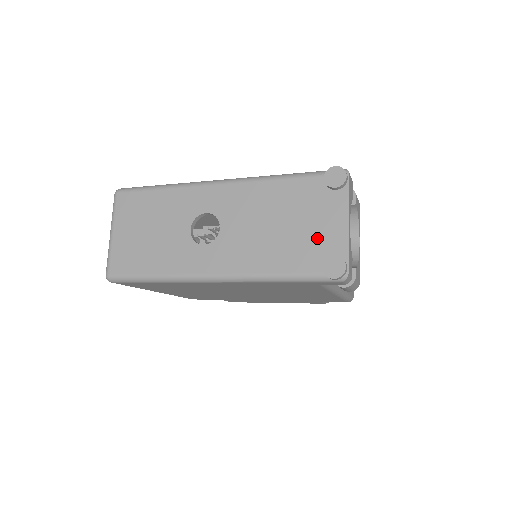
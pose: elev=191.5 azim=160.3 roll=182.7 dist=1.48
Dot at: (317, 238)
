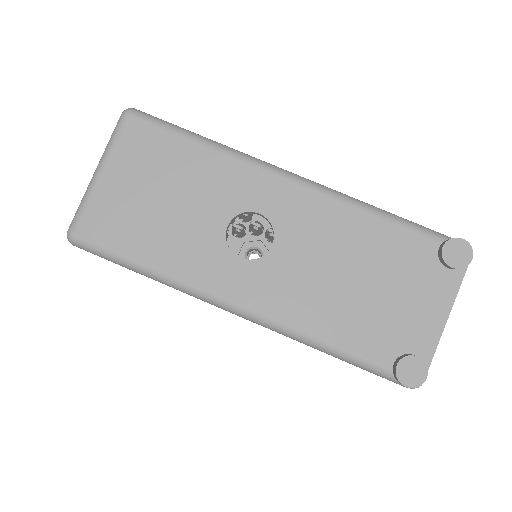
Dot at: (400, 320)
